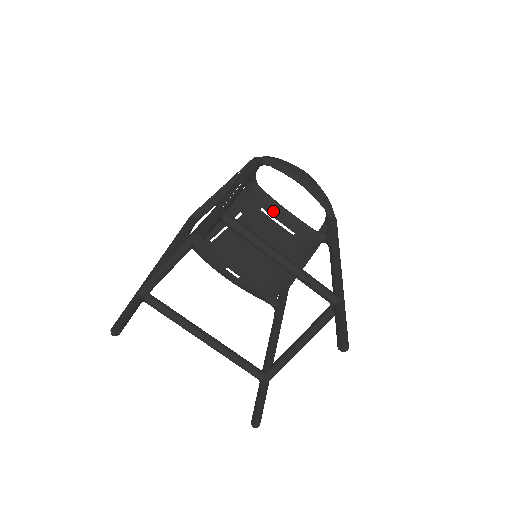
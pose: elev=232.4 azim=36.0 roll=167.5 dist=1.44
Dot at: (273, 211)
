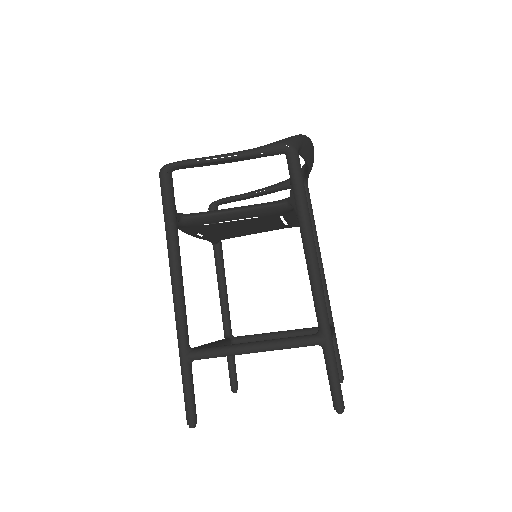
Dot at: (289, 217)
